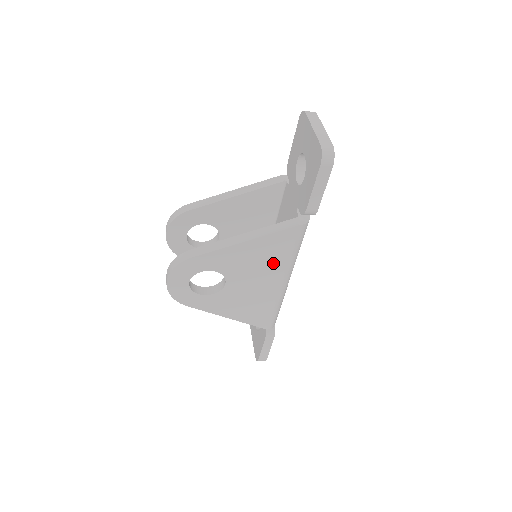
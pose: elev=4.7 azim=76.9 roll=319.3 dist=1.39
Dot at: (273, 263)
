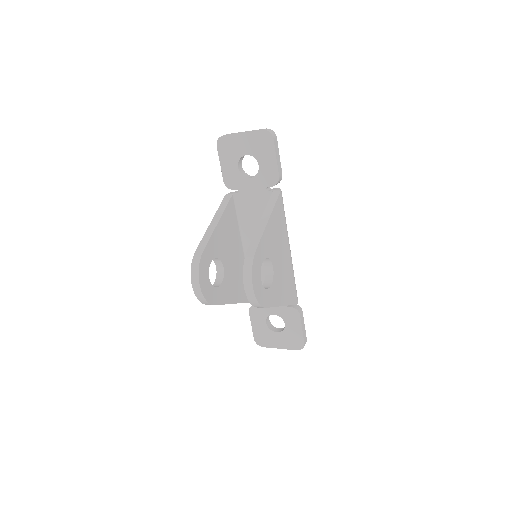
Dot at: (282, 232)
